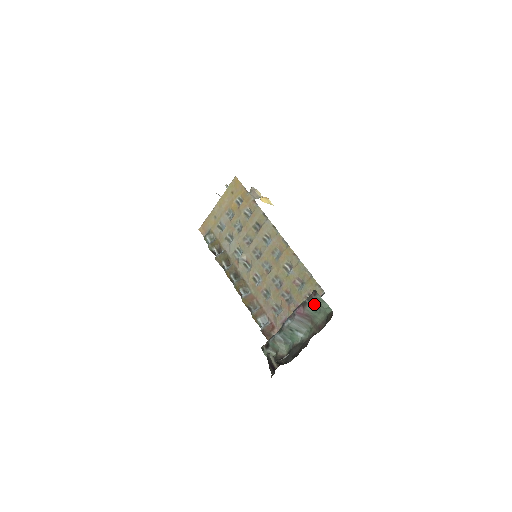
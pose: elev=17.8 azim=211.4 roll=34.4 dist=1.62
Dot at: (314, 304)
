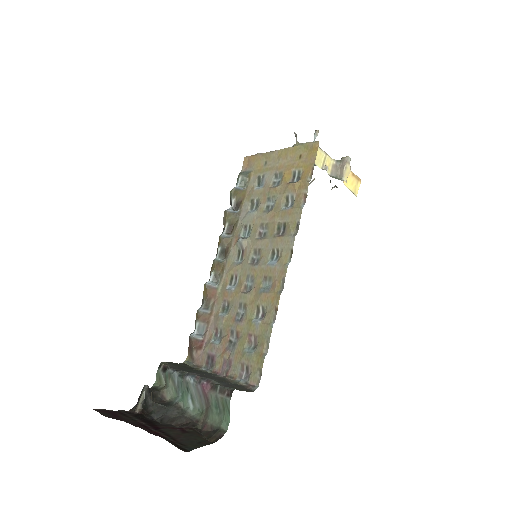
Dot at: (220, 401)
